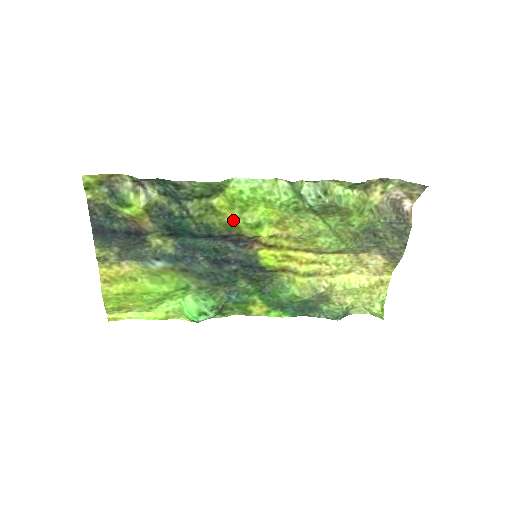
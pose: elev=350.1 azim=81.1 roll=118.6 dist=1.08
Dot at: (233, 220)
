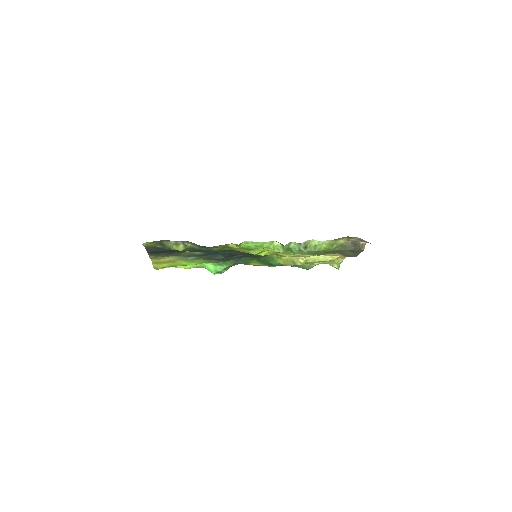
Dot at: (242, 251)
